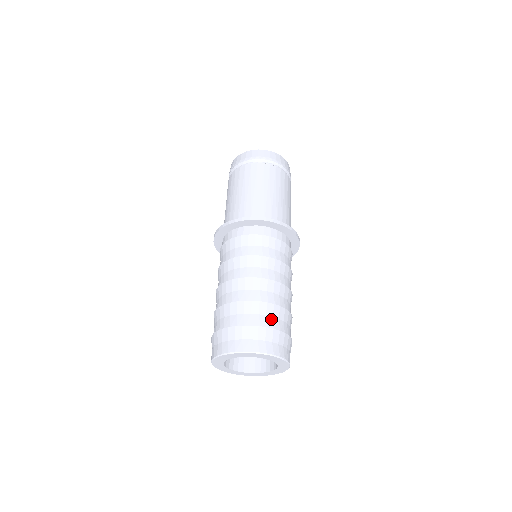
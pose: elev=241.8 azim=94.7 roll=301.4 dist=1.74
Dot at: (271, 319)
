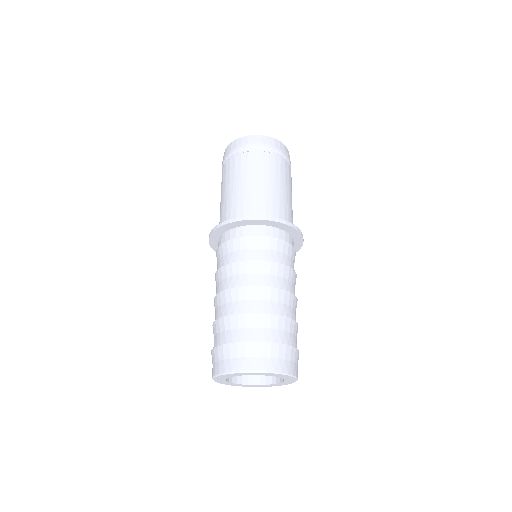
Dot at: (236, 332)
